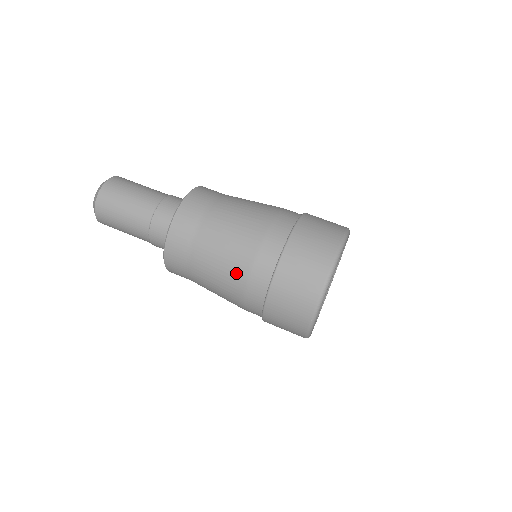
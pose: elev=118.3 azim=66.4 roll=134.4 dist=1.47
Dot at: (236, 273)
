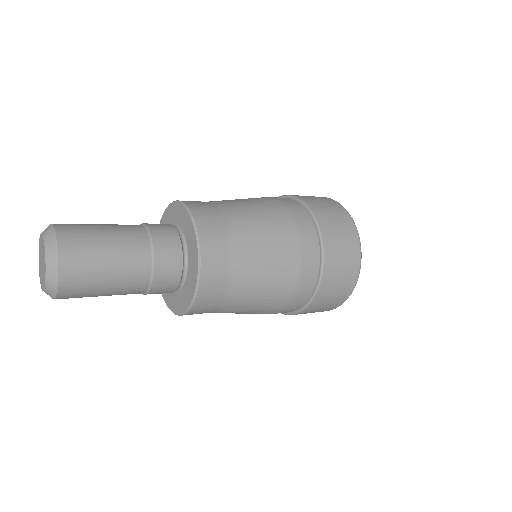
Dot at: (266, 201)
